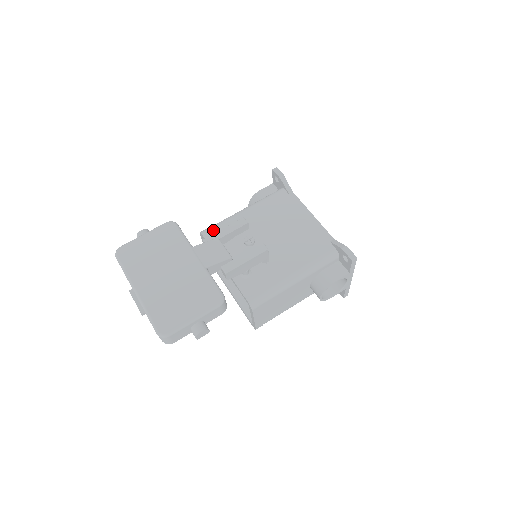
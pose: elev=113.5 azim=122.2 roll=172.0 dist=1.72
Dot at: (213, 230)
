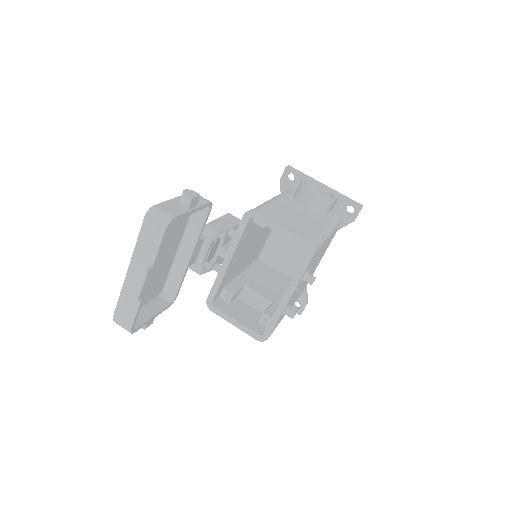
Dot at: occluded
